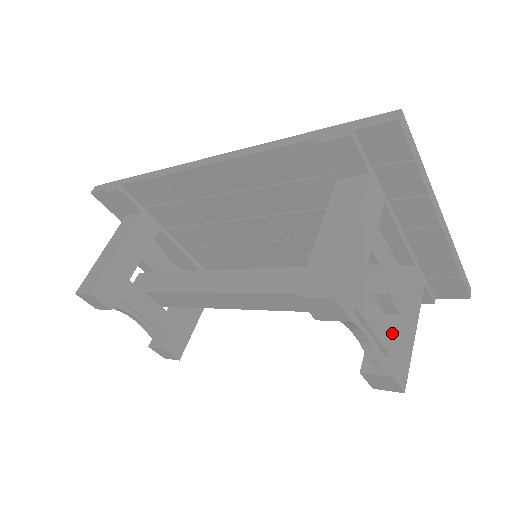
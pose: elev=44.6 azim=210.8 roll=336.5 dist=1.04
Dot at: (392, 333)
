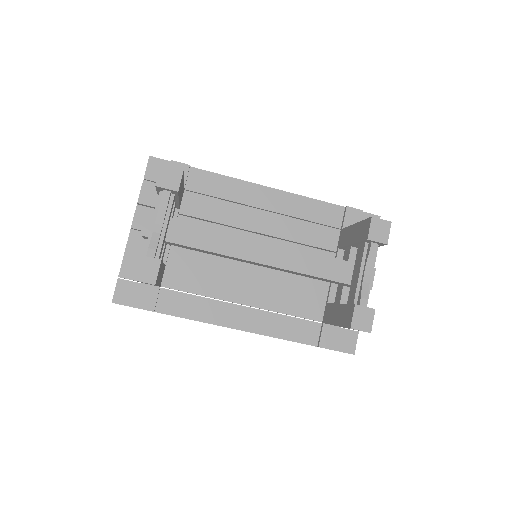
Dot at: occluded
